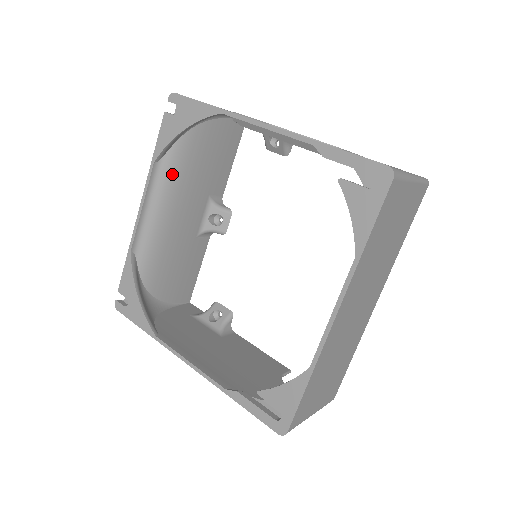
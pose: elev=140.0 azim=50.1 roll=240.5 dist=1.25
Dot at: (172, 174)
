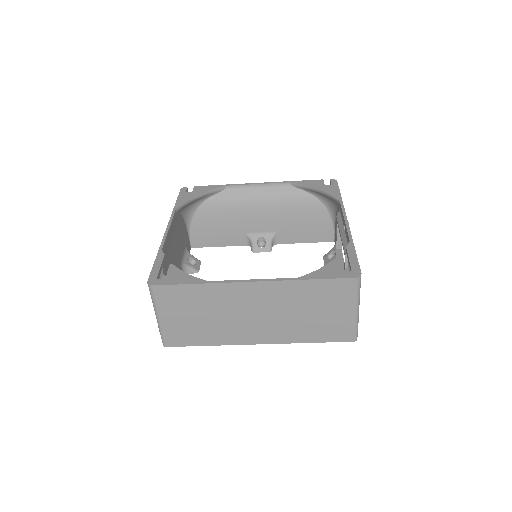
Dot at: (286, 197)
